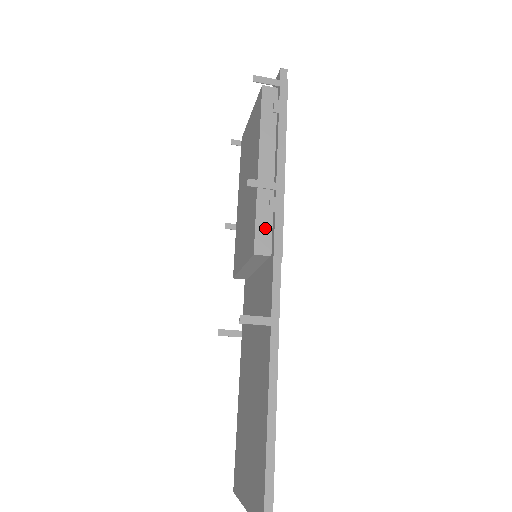
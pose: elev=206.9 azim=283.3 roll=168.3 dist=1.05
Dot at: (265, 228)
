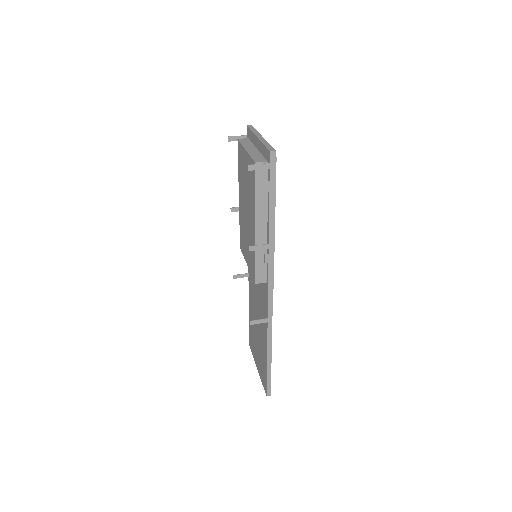
Dot at: (262, 267)
